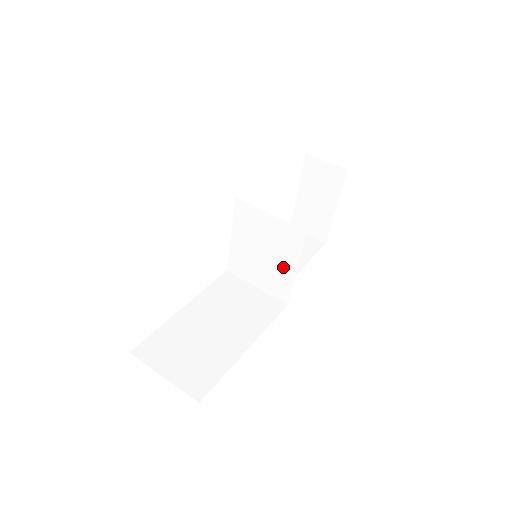
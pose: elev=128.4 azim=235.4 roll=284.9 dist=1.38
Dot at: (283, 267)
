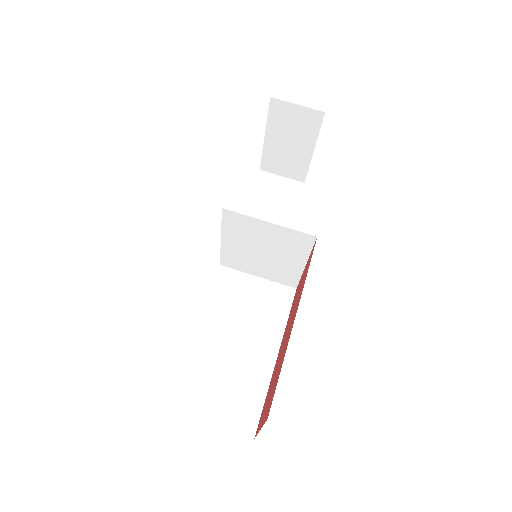
Dot at: (289, 263)
